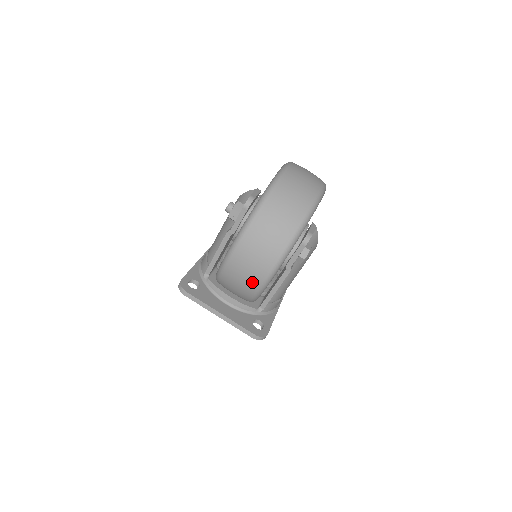
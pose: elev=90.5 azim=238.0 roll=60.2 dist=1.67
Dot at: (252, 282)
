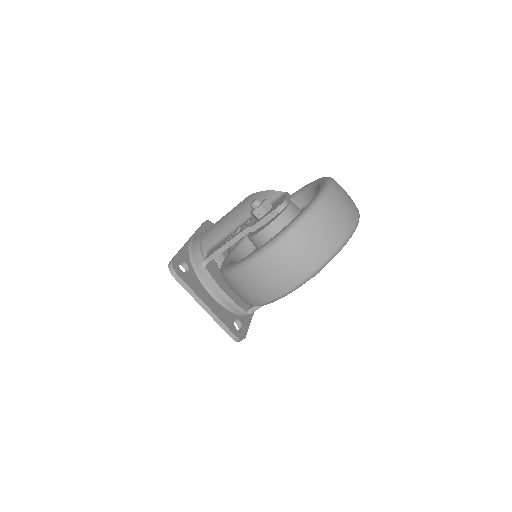
Dot at: (270, 290)
